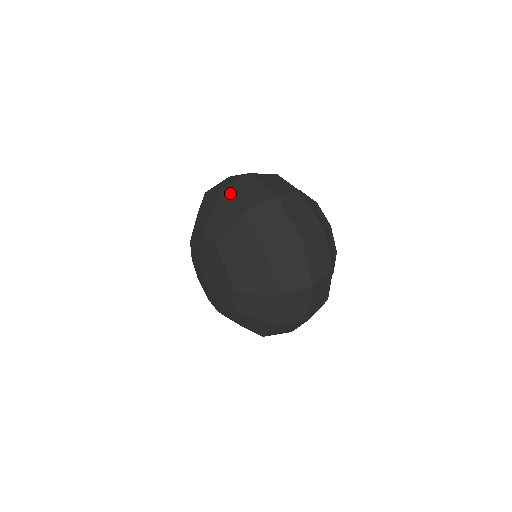
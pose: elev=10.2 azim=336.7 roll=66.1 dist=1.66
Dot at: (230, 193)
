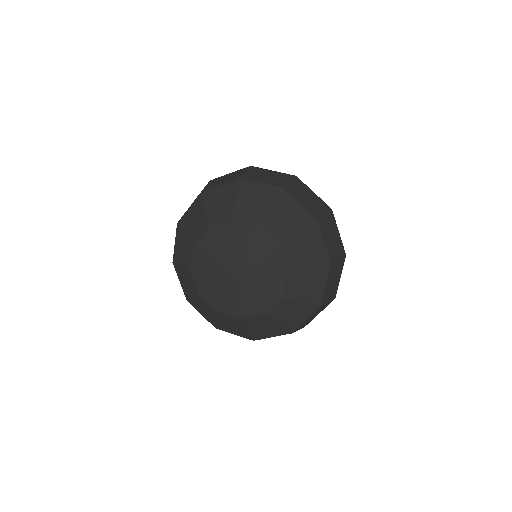
Dot at: (293, 194)
